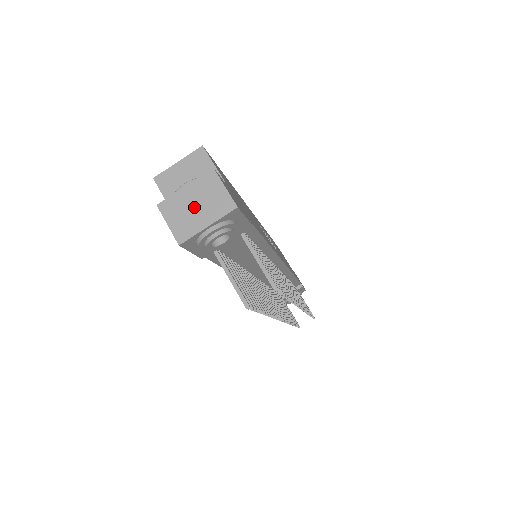
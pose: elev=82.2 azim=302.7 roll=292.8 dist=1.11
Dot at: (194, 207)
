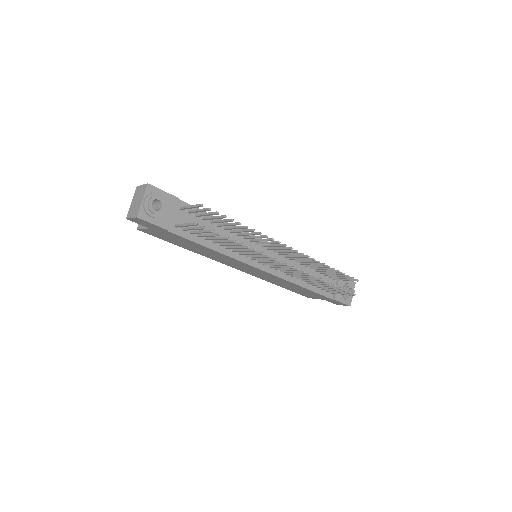
Dot at: (136, 202)
